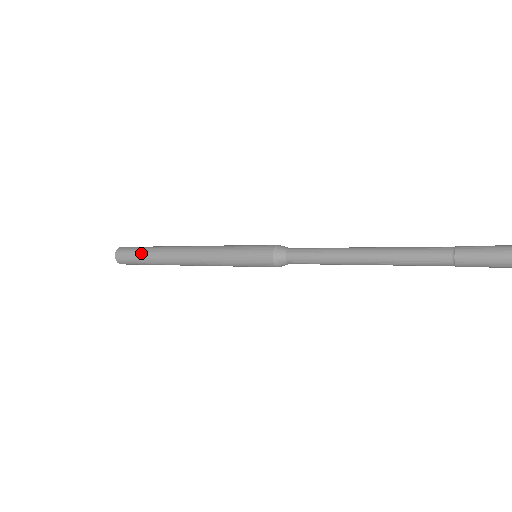
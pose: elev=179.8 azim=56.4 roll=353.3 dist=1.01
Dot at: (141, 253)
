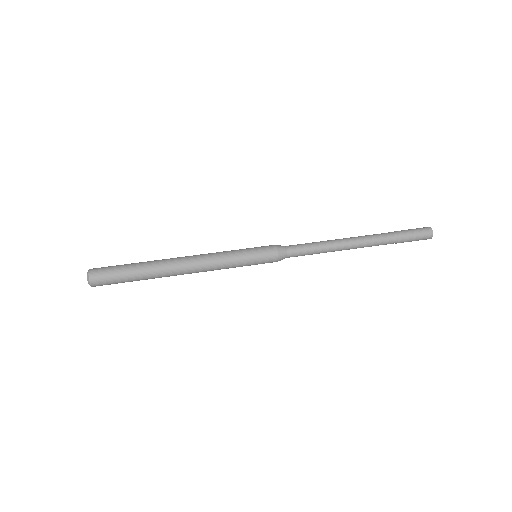
Dot at: (130, 276)
